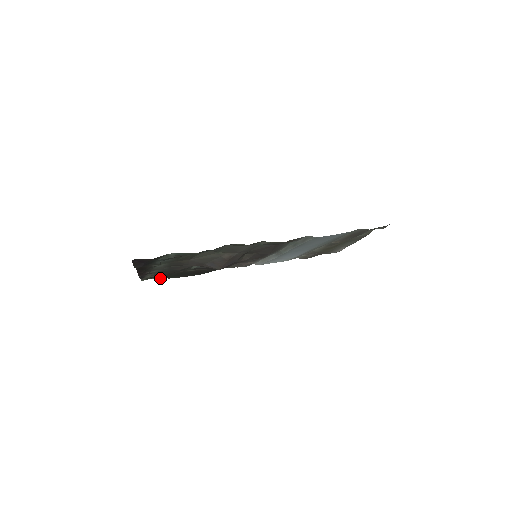
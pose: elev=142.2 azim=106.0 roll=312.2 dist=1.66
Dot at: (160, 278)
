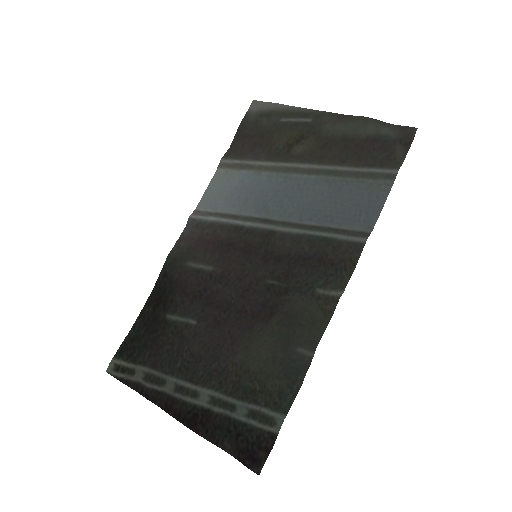
Dot at: (121, 347)
